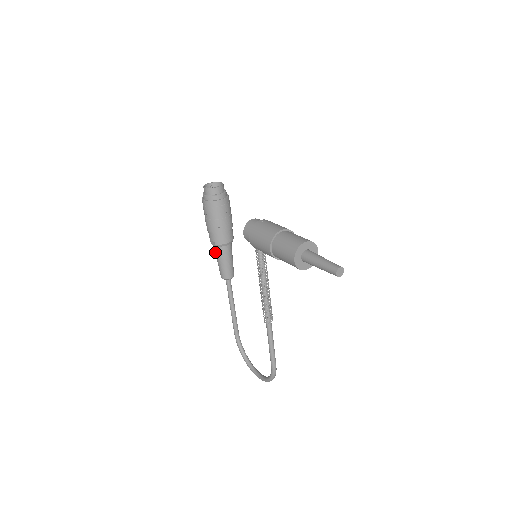
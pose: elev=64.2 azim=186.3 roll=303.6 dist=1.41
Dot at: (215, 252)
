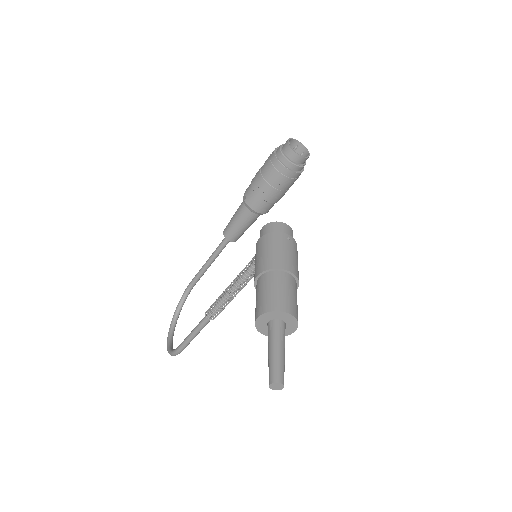
Dot at: (240, 205)
